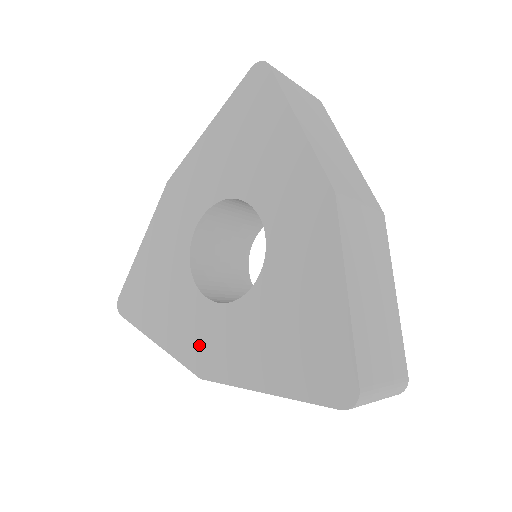
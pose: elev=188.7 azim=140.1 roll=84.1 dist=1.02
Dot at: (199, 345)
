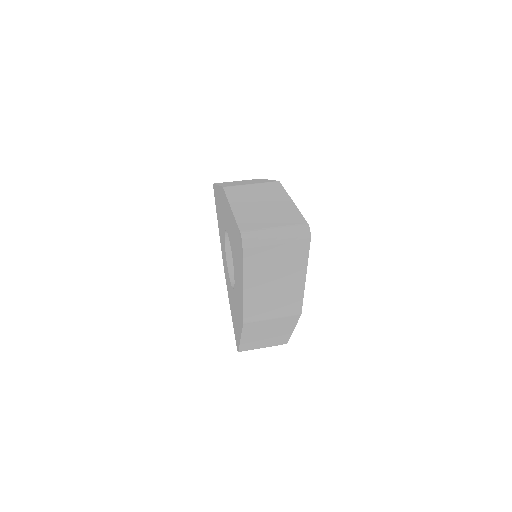
Dot at: (224, 261)
